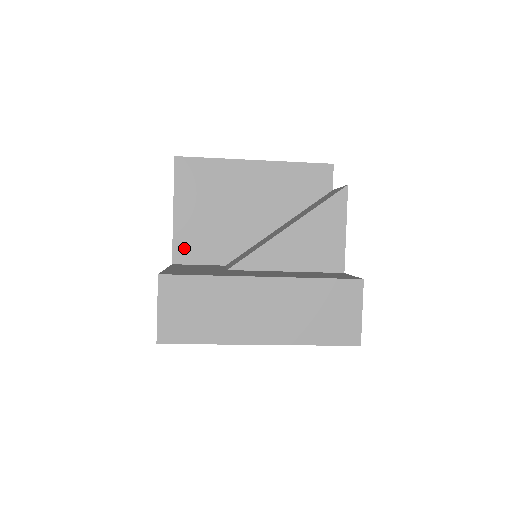
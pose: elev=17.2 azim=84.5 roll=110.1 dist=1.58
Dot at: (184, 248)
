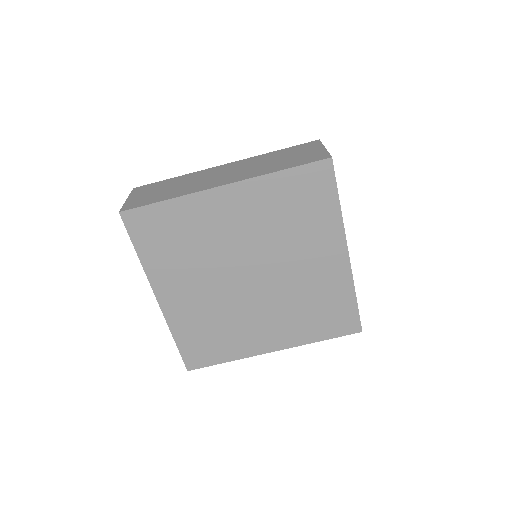
Dot at: occluded
